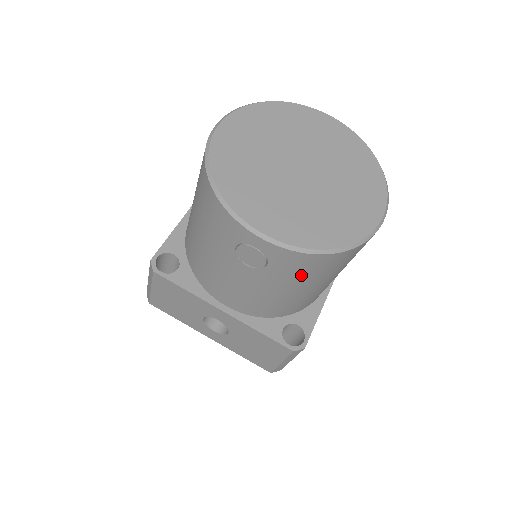
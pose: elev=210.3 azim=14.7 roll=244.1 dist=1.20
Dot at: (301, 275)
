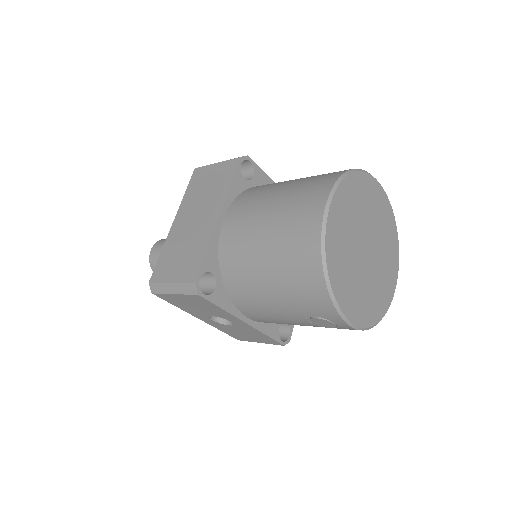
Dot at: occluded
